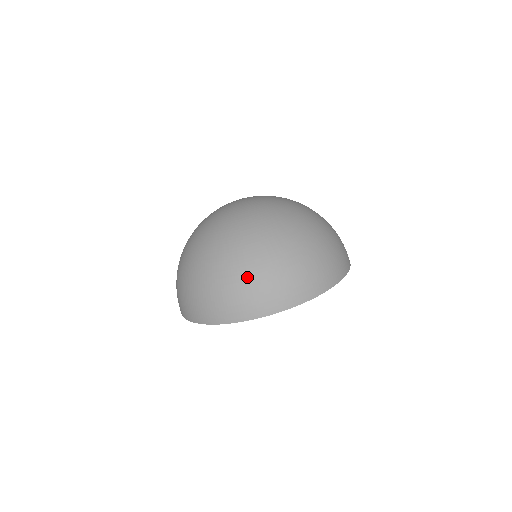
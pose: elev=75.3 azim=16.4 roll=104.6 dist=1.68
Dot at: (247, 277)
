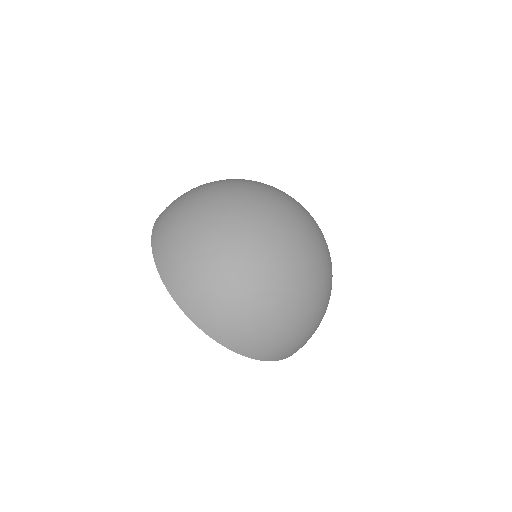
Dot at: (268, 324)
